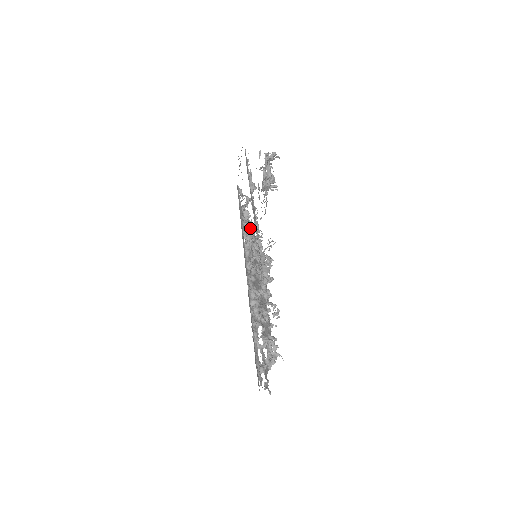
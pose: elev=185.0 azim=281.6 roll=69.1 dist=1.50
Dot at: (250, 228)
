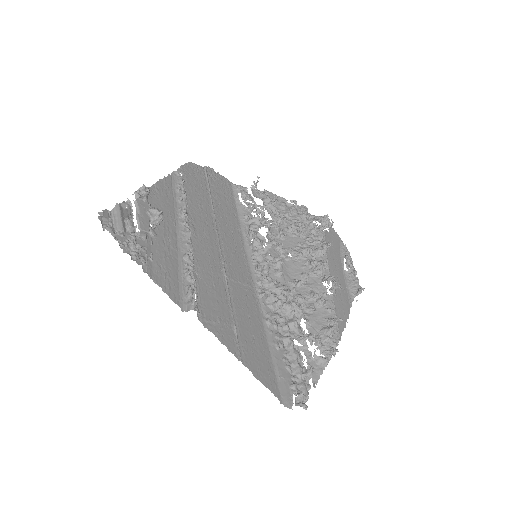
Dot at: (250, 225)
